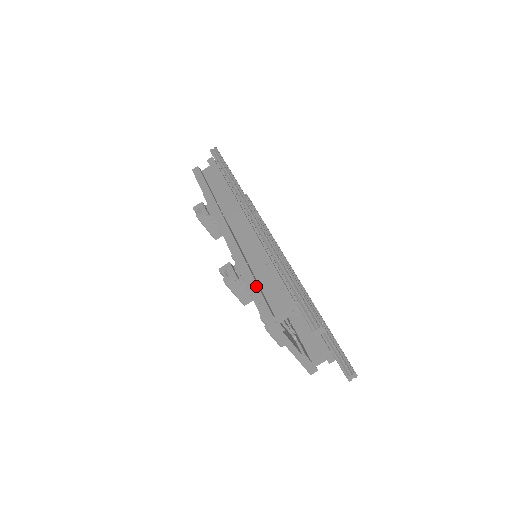
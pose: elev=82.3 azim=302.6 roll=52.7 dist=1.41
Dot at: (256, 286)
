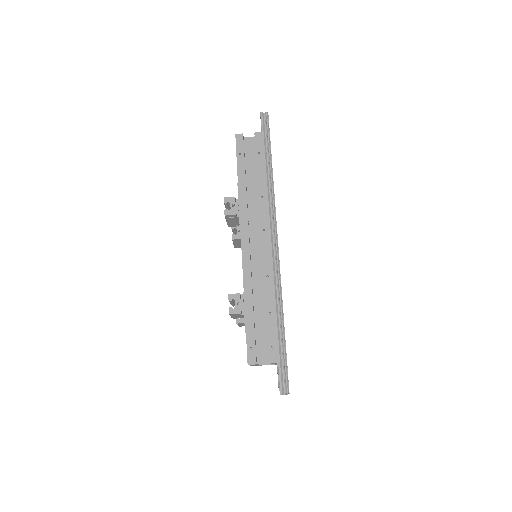
Dot at: (253, 330)
